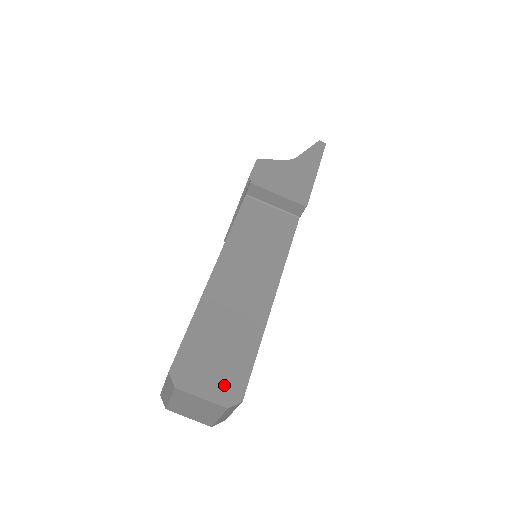
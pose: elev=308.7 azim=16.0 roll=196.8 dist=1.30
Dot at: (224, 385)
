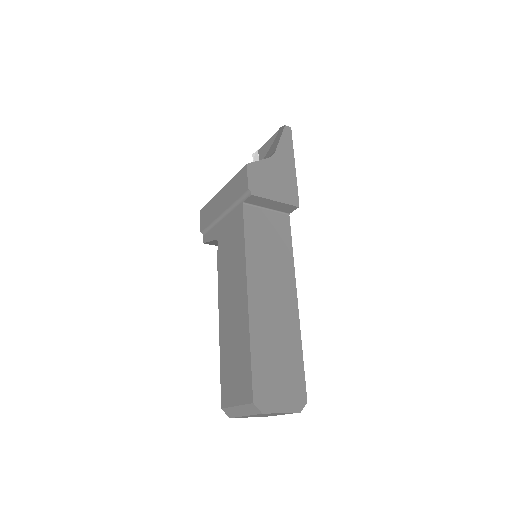
Dot at: (292, 395)
